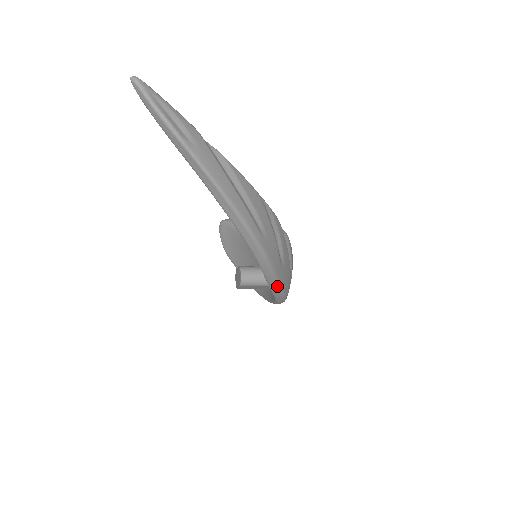
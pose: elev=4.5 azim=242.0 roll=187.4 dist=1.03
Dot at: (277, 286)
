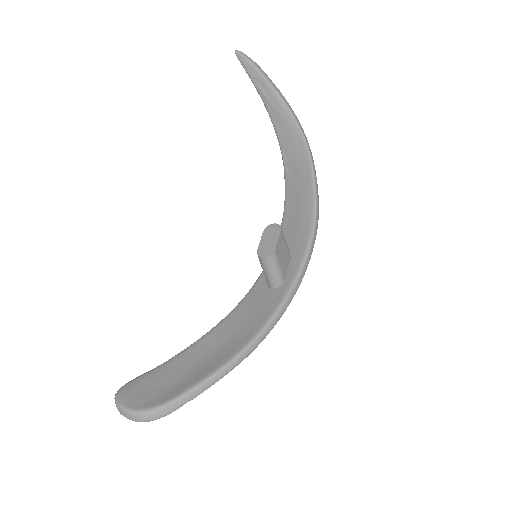
Dot at: occluded
